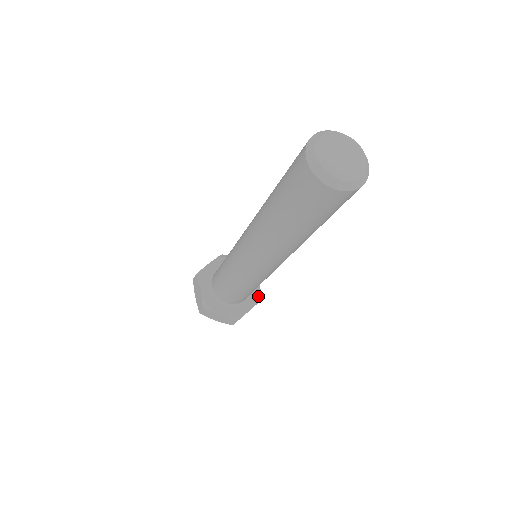
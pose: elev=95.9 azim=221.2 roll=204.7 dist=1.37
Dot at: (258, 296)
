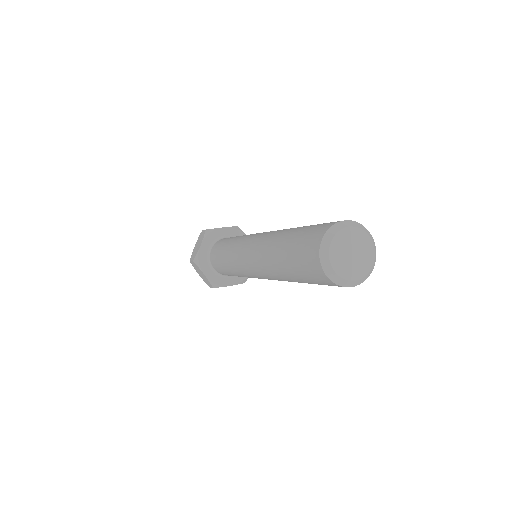
Dot at: occluded
